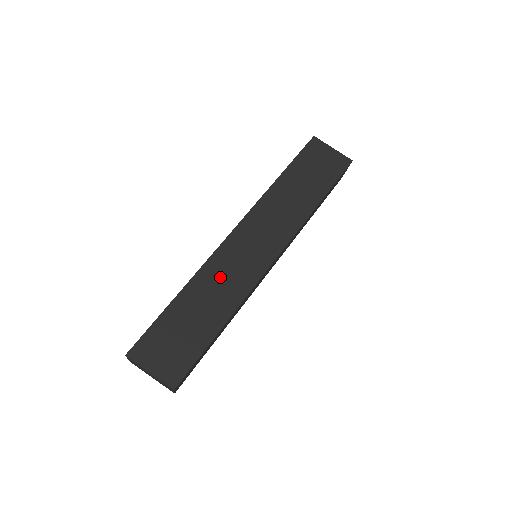
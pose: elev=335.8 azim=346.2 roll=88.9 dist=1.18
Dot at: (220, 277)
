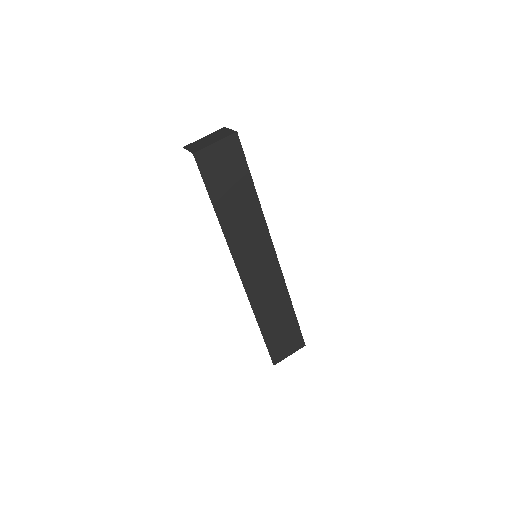
Dot at: (265, 297)
